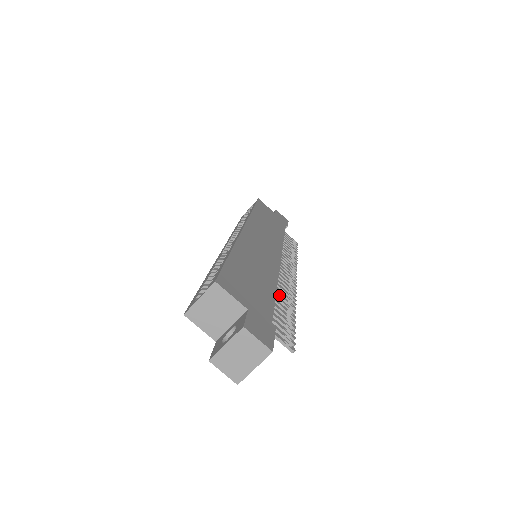
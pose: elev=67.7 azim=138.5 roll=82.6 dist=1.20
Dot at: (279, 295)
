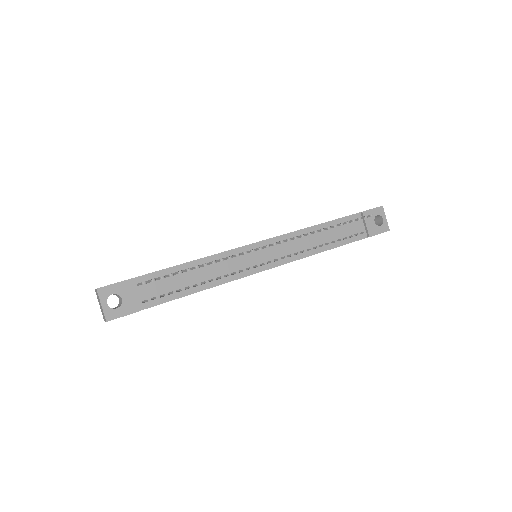
Dot at: occluded
